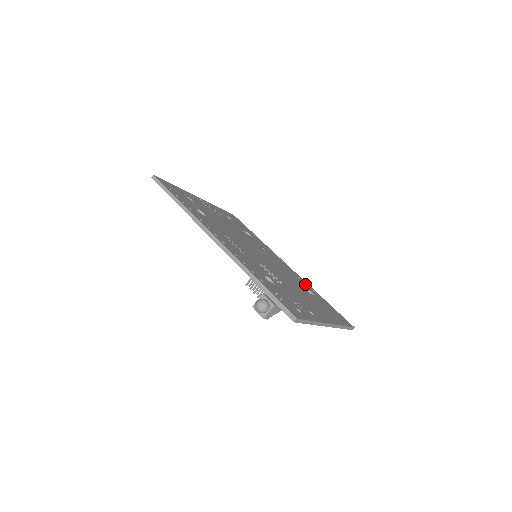
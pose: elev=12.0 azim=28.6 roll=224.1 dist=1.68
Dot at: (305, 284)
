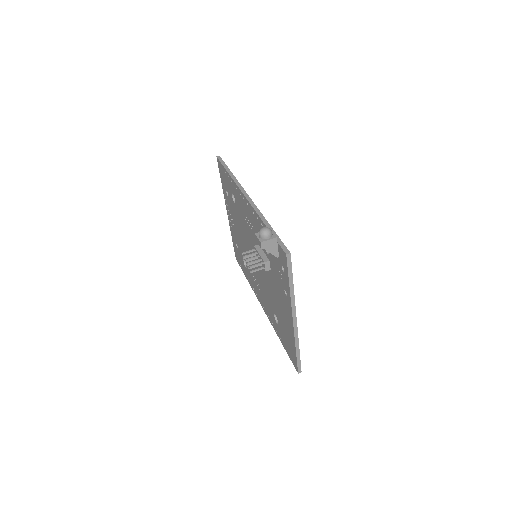
Dot at: occluded
